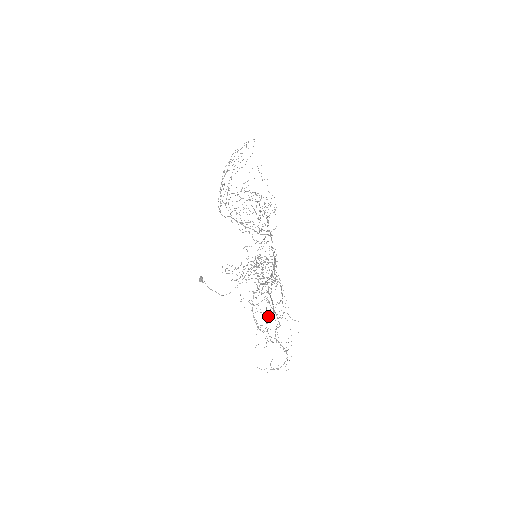
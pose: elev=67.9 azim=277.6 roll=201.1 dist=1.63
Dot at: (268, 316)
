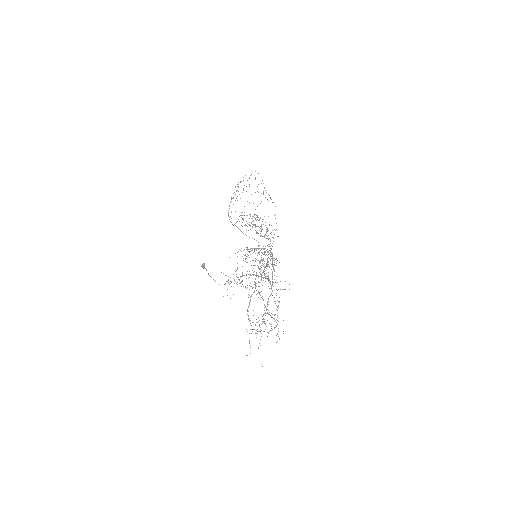
Dot at: occluded
